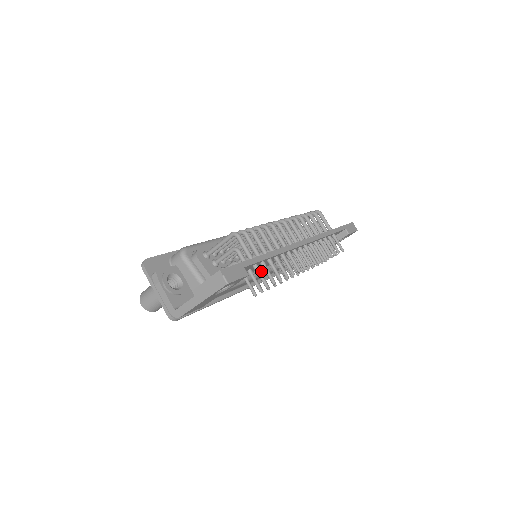
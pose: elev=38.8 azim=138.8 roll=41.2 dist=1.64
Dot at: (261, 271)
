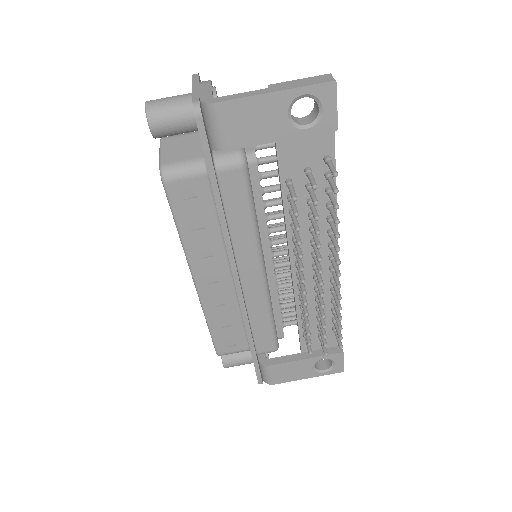
Dot at: occluded
